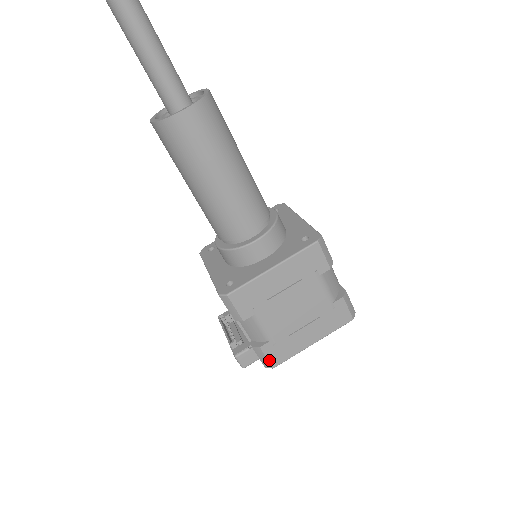
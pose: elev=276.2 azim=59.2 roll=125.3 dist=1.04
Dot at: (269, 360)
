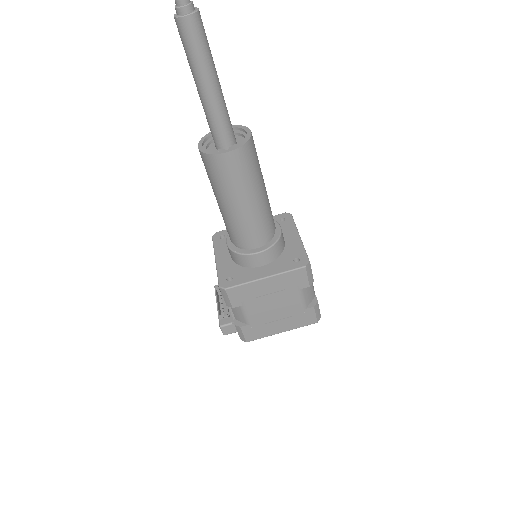
Dot at: (245, 336)
